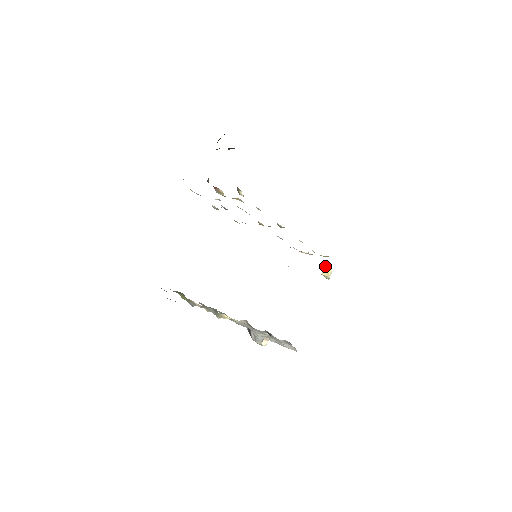
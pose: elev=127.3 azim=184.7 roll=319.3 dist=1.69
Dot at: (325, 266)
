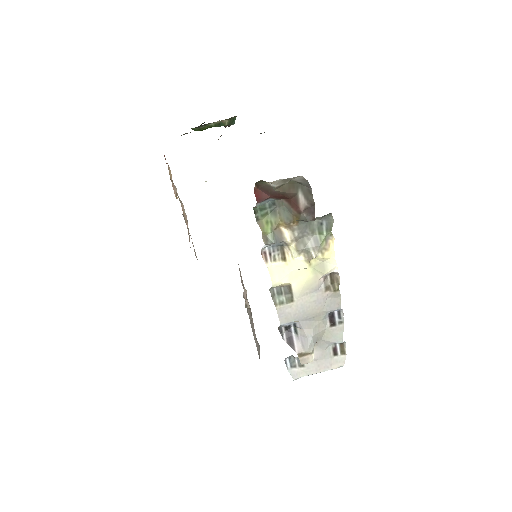
Dot at: occluded
